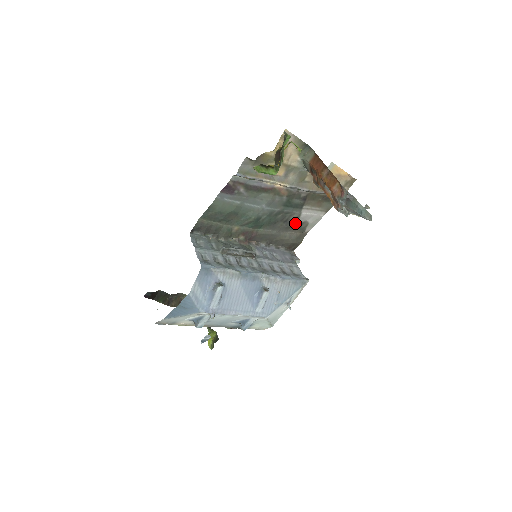
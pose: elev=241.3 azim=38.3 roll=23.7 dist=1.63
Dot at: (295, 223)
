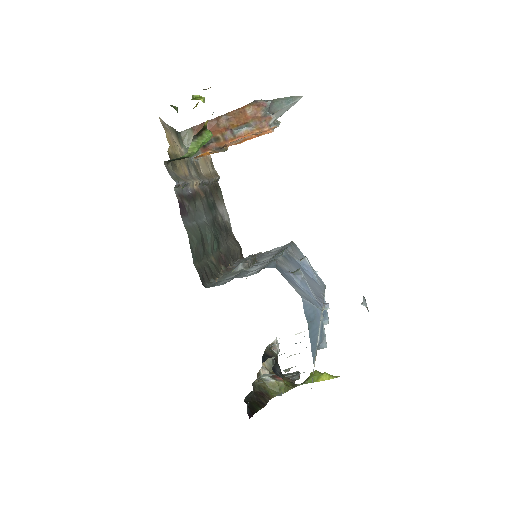
Dot at: (224, 227)
